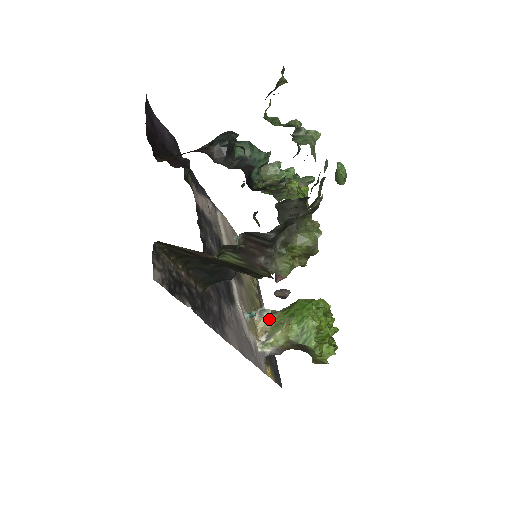
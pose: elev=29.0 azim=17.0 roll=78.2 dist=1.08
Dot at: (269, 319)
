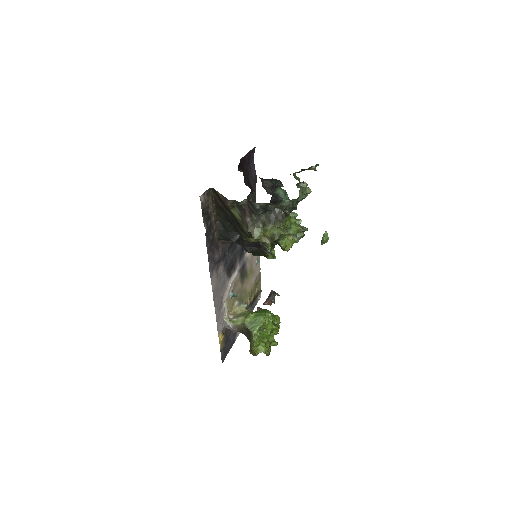
Dot at: (242, 309)
